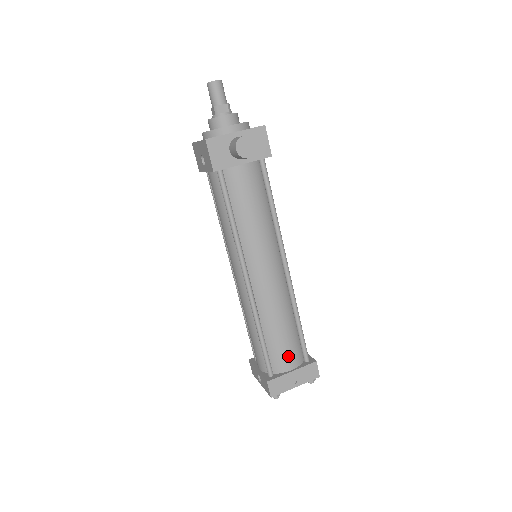
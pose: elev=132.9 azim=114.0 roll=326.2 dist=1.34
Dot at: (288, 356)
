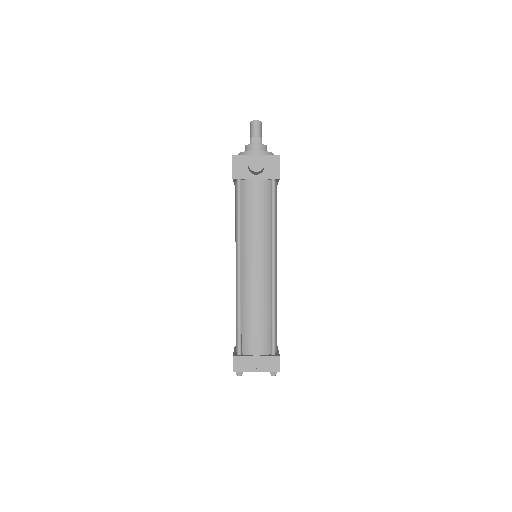
Dot at: (257, 342)
